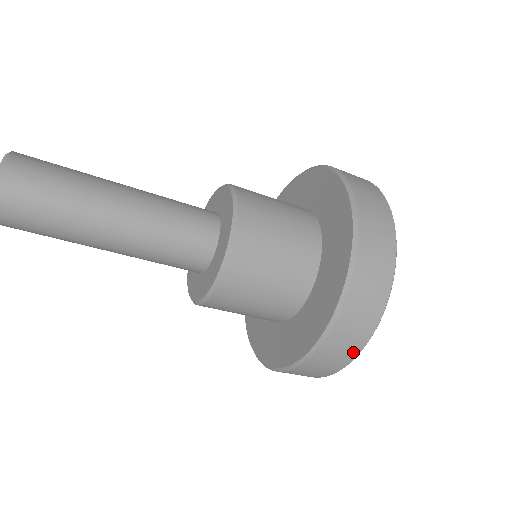
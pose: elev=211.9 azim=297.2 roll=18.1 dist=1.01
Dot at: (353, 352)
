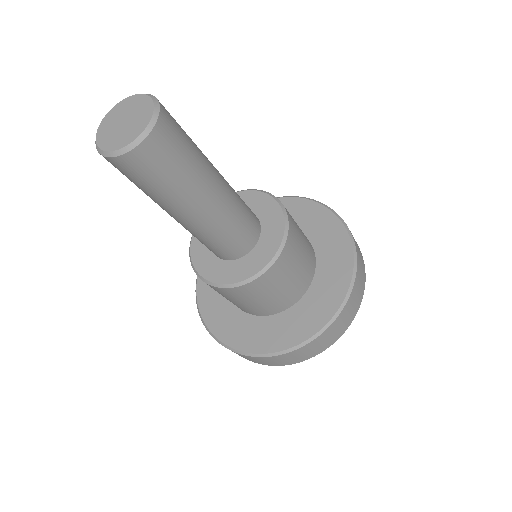
Dot at: occluded
